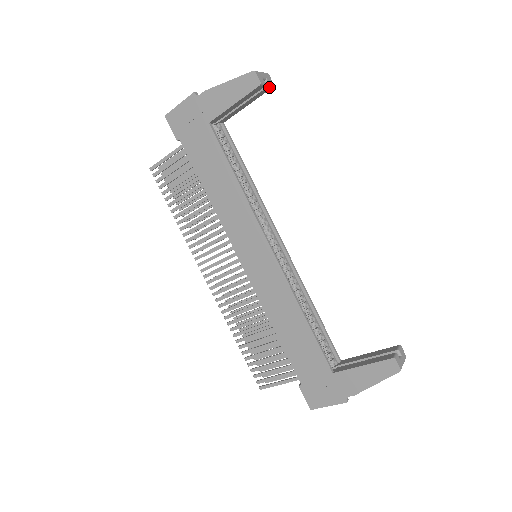
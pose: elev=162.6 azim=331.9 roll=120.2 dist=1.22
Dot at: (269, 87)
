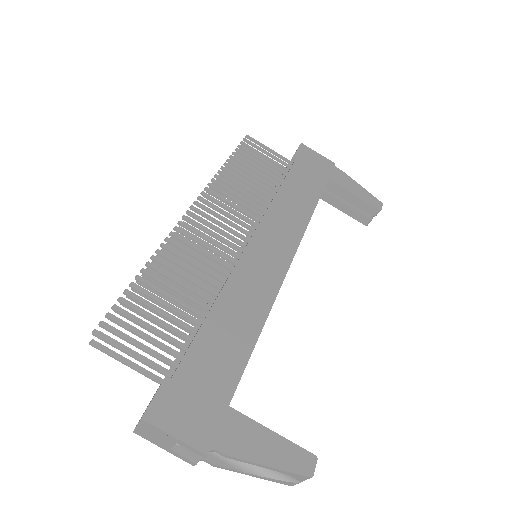
Dot at: (368, 222)
